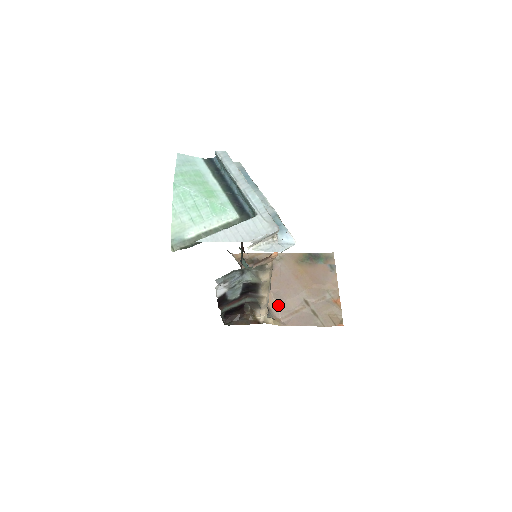
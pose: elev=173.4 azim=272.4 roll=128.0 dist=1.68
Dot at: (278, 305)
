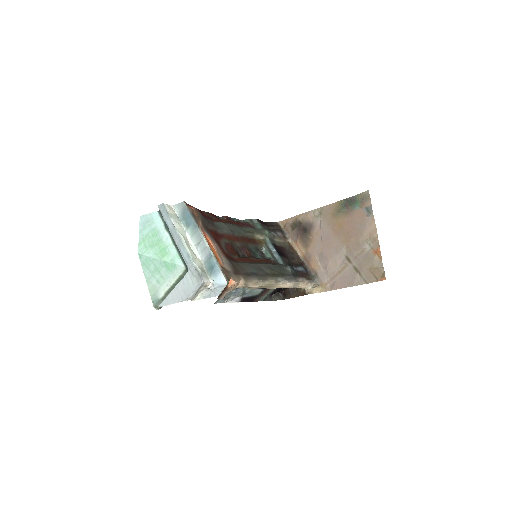
Dot at: (323, 268)
